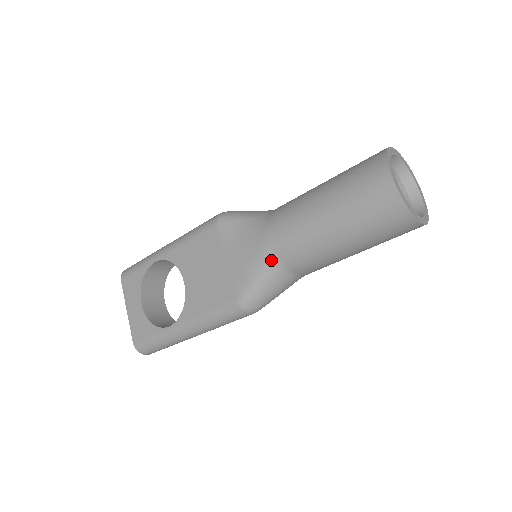
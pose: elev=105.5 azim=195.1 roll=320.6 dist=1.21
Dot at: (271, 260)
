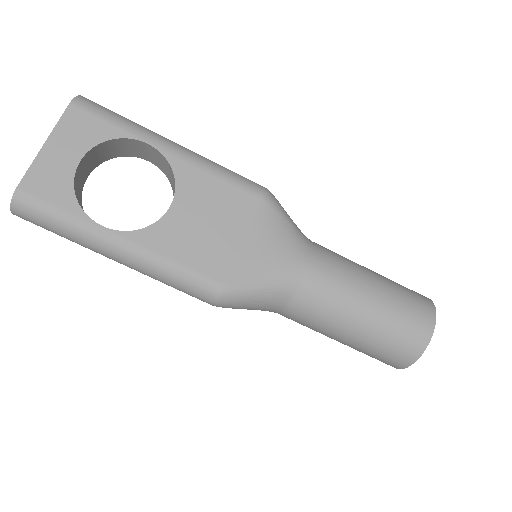
Dot at: (289, 286)
